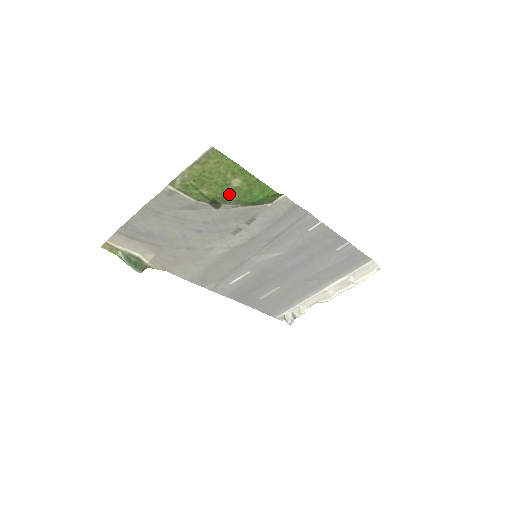
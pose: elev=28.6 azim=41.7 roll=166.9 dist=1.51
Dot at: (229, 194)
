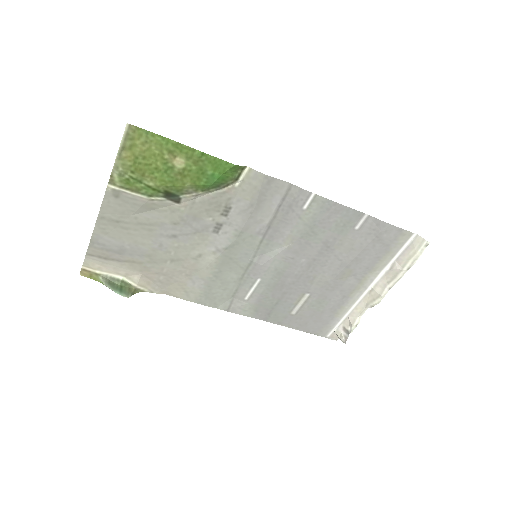
Dot at: (179, 180)
